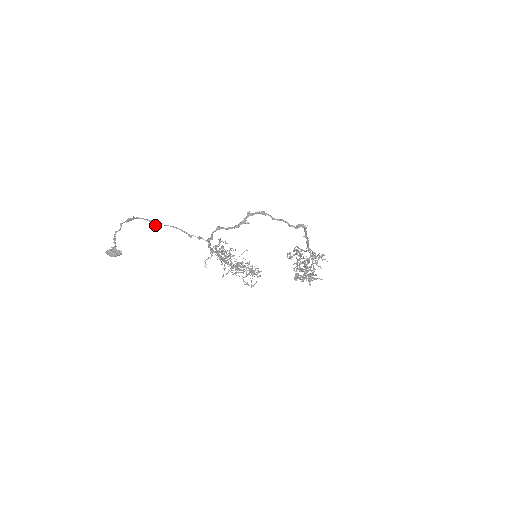
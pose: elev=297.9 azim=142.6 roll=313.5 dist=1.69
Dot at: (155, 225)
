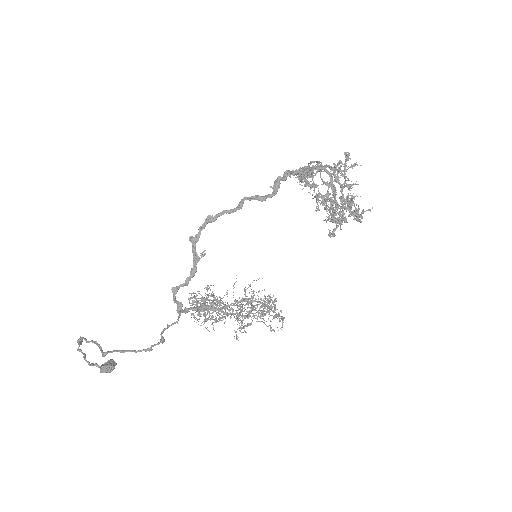
Dot at: occluded
